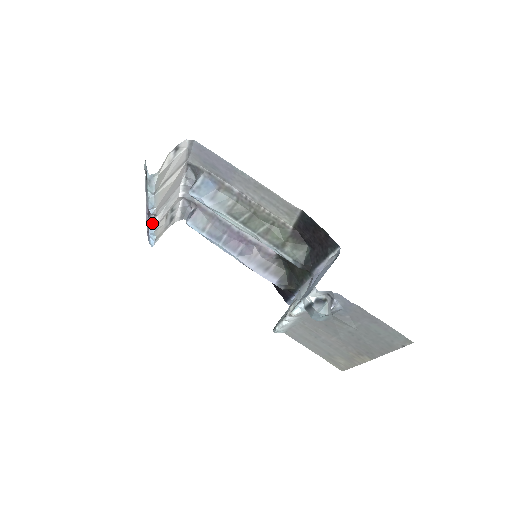
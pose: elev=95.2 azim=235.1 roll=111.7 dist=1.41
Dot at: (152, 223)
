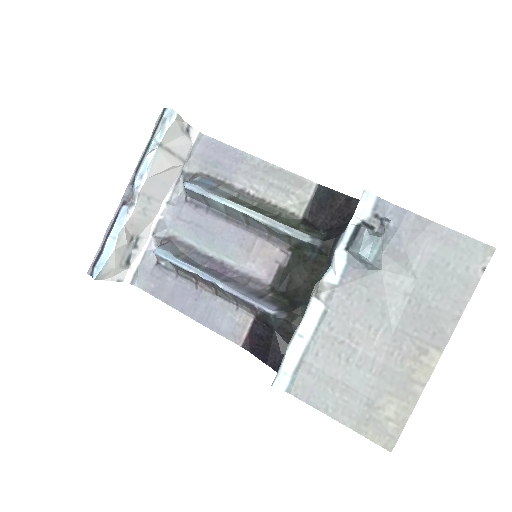
Dot at: (127, 209)
